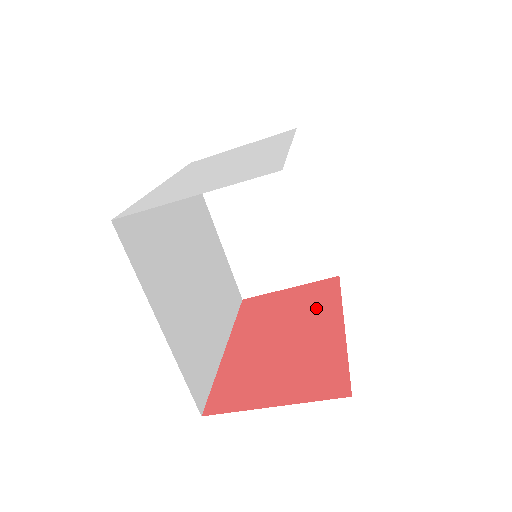
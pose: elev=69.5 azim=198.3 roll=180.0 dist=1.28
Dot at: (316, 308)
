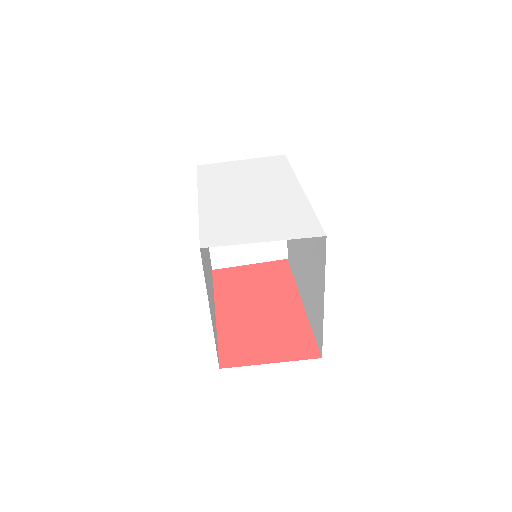
Dot at: (278, 287)
